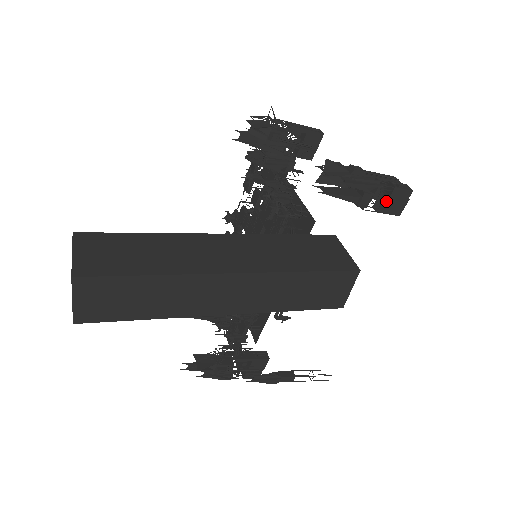
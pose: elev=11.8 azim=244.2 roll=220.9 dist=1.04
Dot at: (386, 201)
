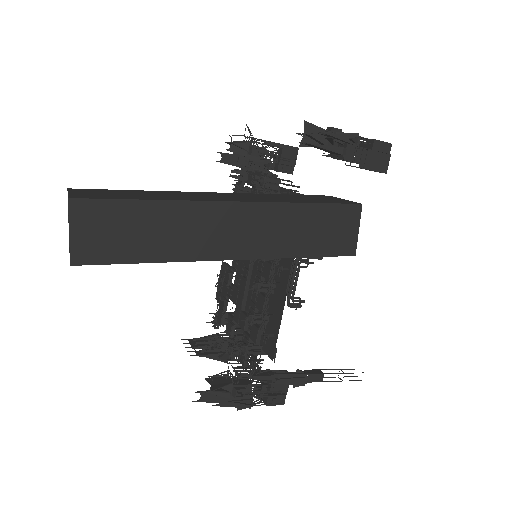
Dot at: (370, 156)
